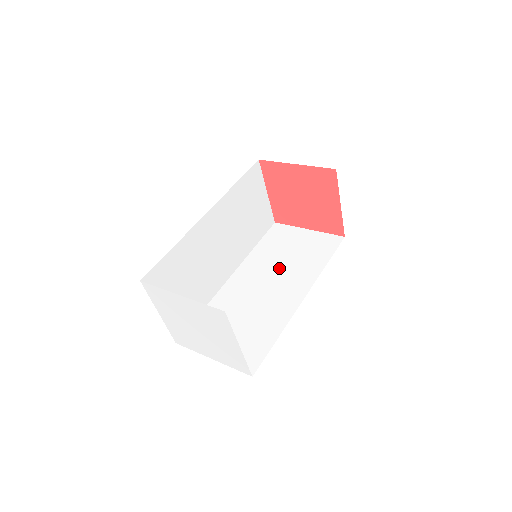
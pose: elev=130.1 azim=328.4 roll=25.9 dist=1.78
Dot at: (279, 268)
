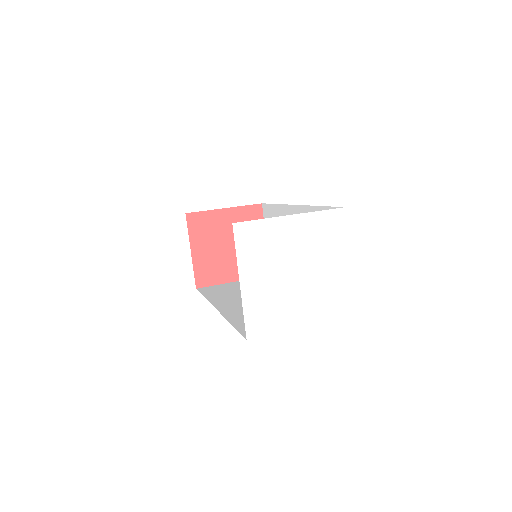
Dot at: occluded
